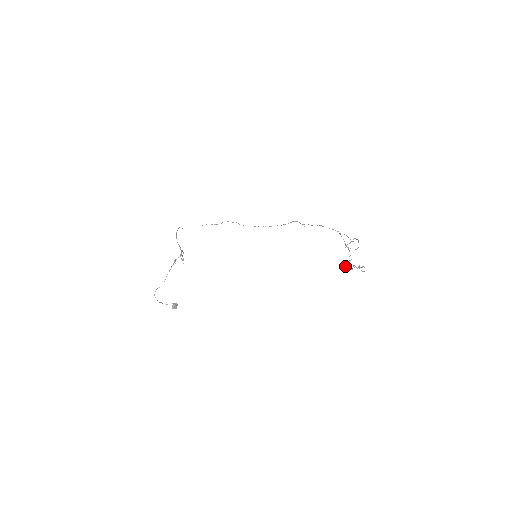
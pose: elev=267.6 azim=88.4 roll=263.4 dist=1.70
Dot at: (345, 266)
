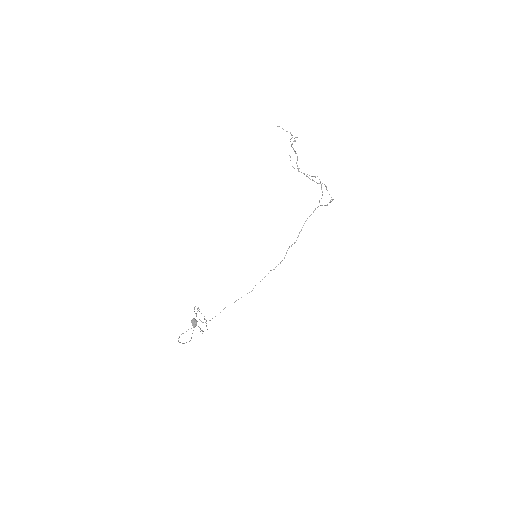
Dot at: occluded
